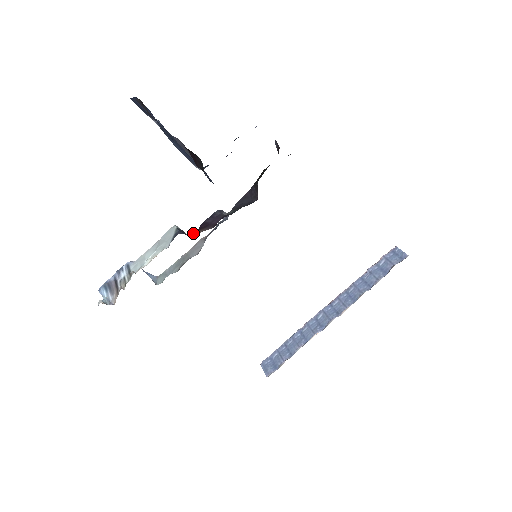
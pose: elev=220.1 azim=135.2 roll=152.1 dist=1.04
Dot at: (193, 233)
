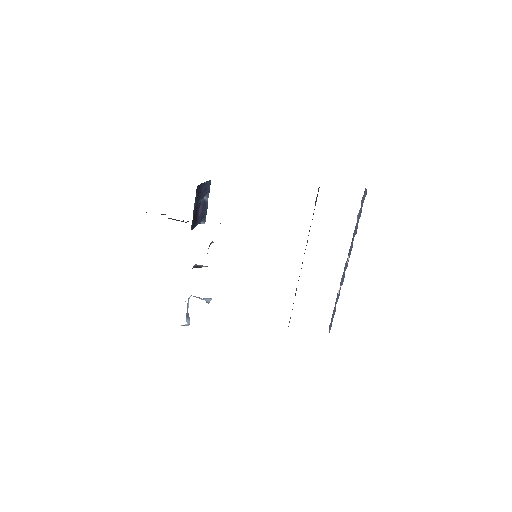
Dot at: occluded
